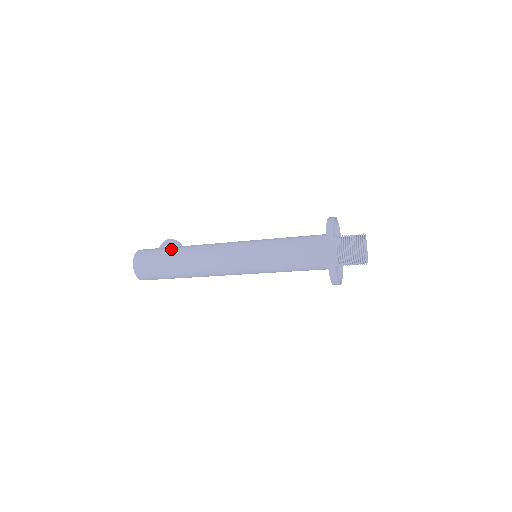
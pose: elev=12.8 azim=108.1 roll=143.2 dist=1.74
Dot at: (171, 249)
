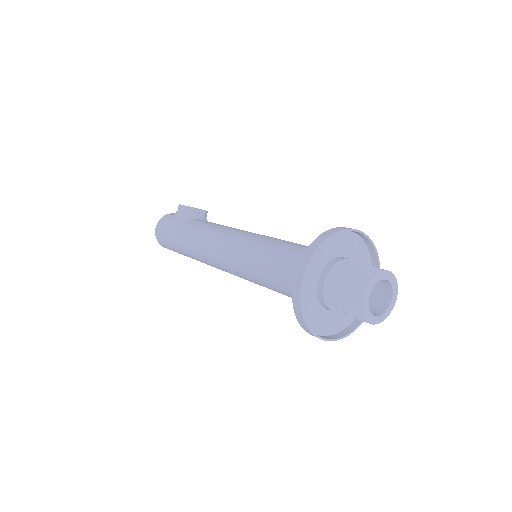
Dot at: (177, 232)
